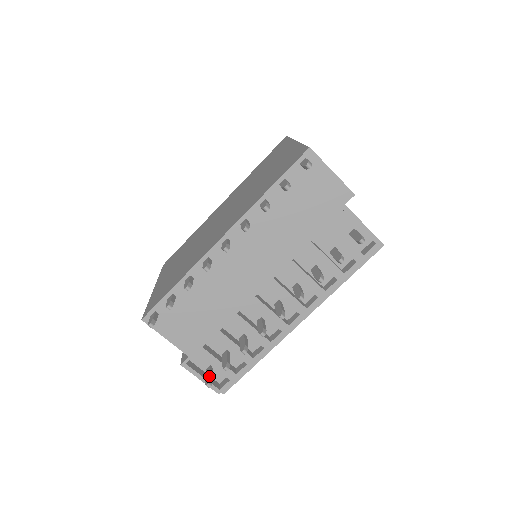
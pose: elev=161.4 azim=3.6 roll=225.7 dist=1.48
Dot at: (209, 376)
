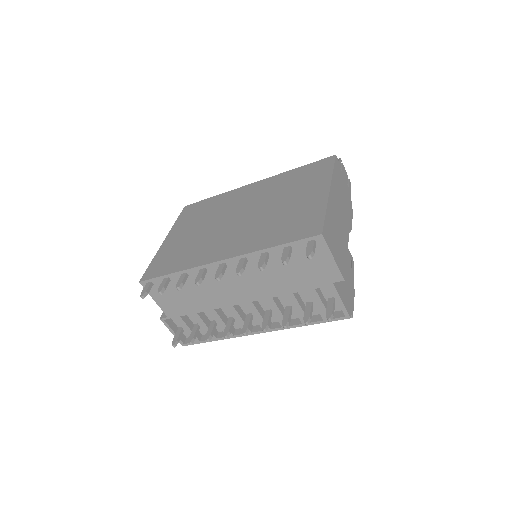
Dot at: (177, 338)
